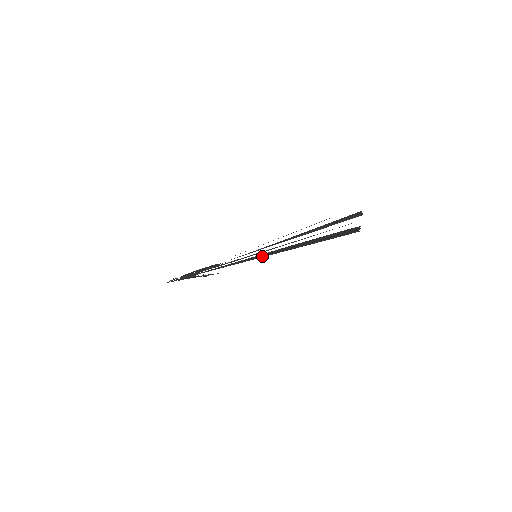
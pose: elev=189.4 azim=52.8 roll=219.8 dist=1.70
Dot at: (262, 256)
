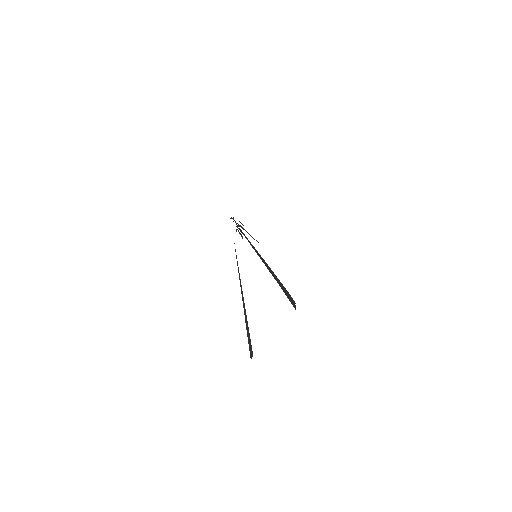
Dot at: (260, 258)
